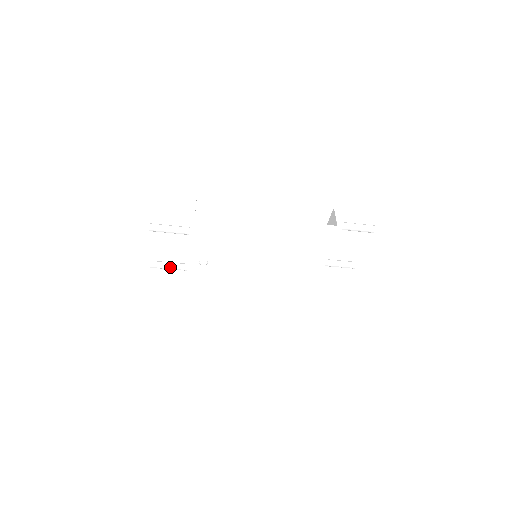
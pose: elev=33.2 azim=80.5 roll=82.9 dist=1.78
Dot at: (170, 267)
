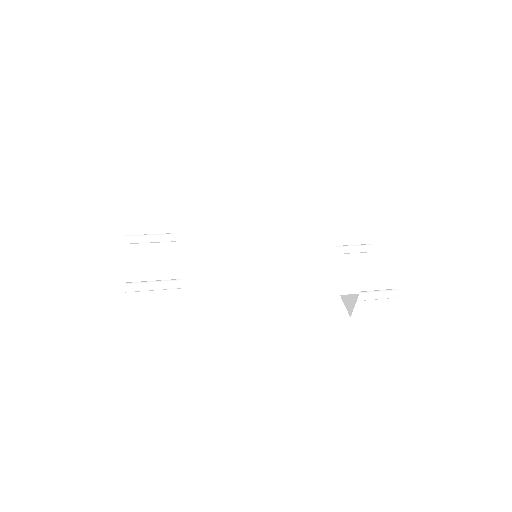
Dot at: occluded
